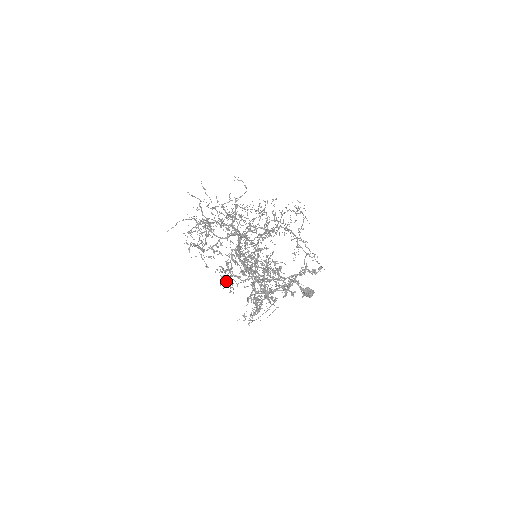
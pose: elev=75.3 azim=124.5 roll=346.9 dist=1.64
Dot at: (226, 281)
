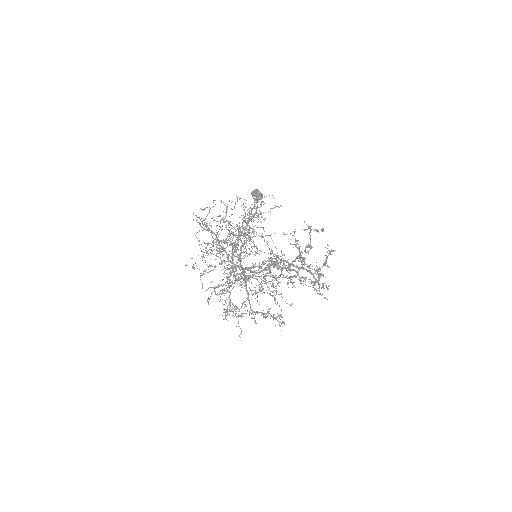
Dot at: (279, 294)
